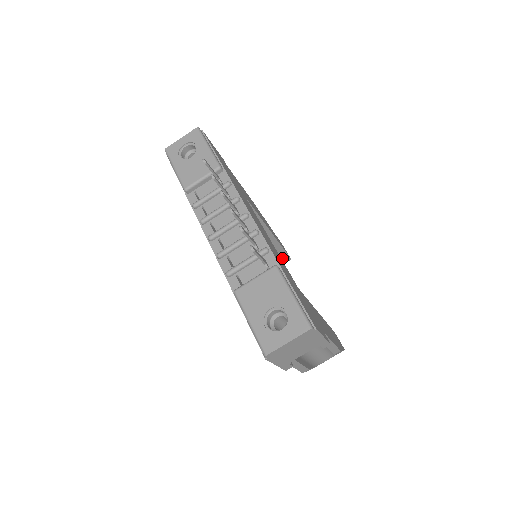
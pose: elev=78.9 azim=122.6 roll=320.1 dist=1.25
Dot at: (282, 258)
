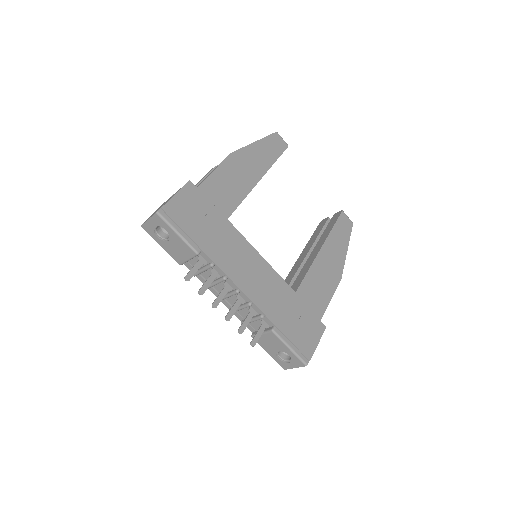
Dot at: occluded
